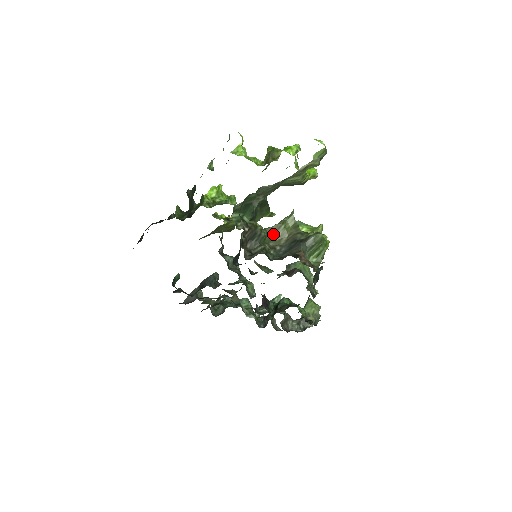
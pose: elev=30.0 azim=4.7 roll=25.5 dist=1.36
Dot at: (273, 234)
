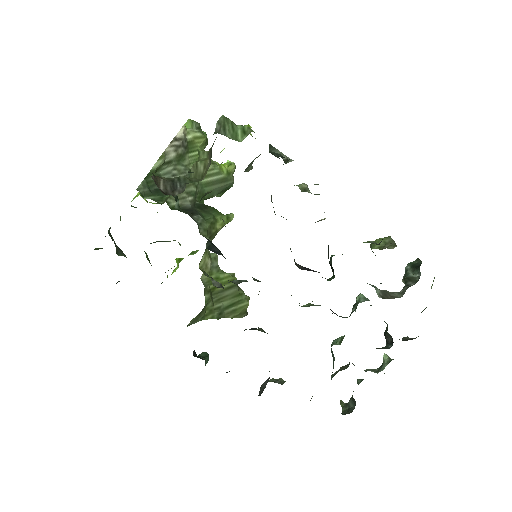
Dot at: (197, 175)
